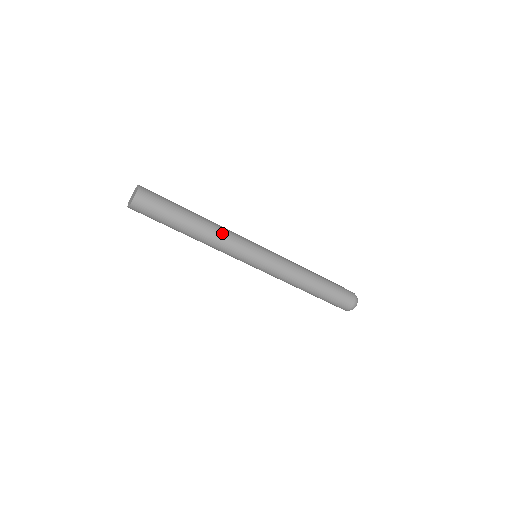
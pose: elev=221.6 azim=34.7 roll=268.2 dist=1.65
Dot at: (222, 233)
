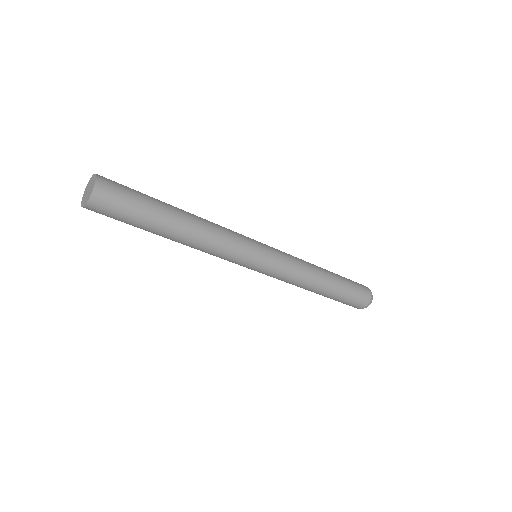
Dot at: (211, 243)
